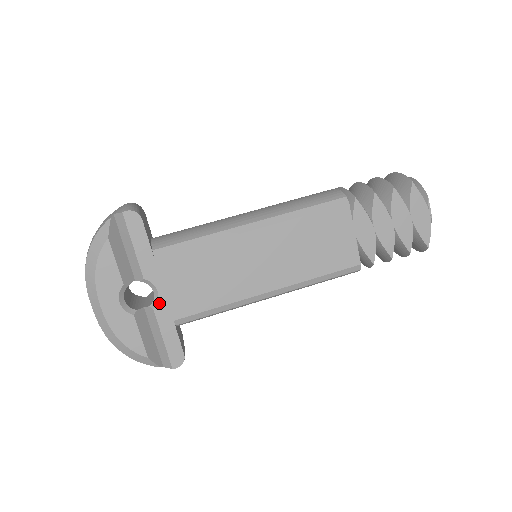
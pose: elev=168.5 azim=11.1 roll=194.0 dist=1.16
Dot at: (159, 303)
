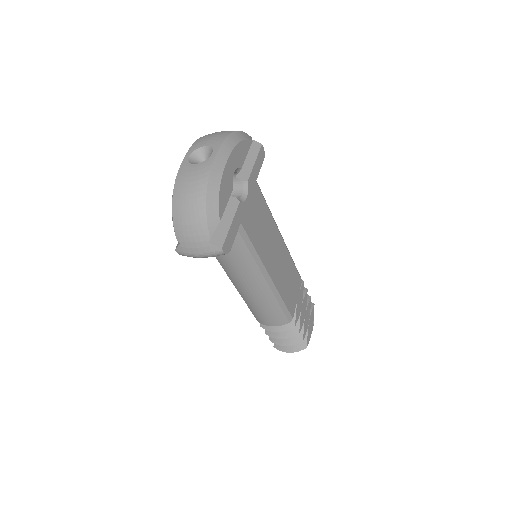
Dot at: (243, 203)
